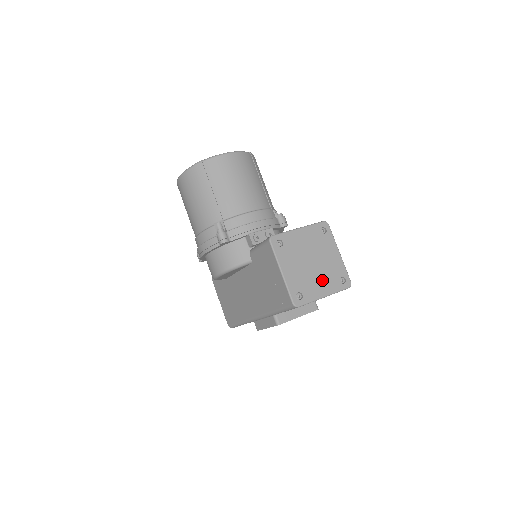
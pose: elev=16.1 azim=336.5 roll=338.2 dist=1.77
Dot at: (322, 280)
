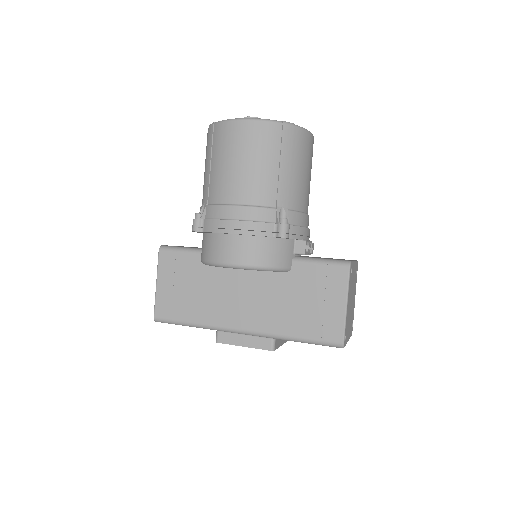
Dot at: (350, 323)
